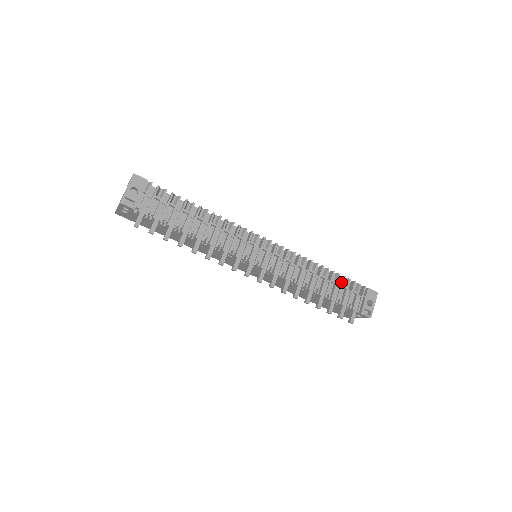
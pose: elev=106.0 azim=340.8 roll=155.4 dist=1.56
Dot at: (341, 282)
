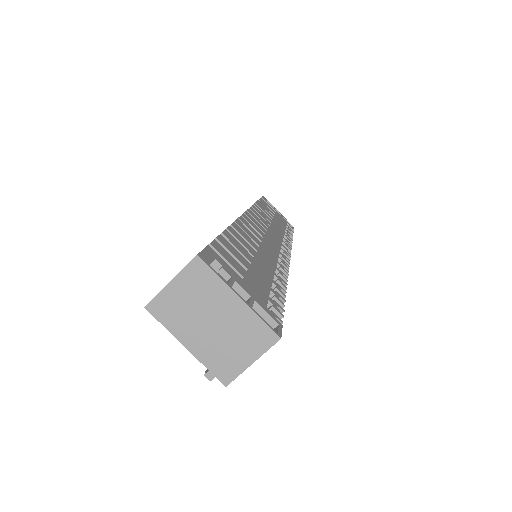
Dot at: occluded
